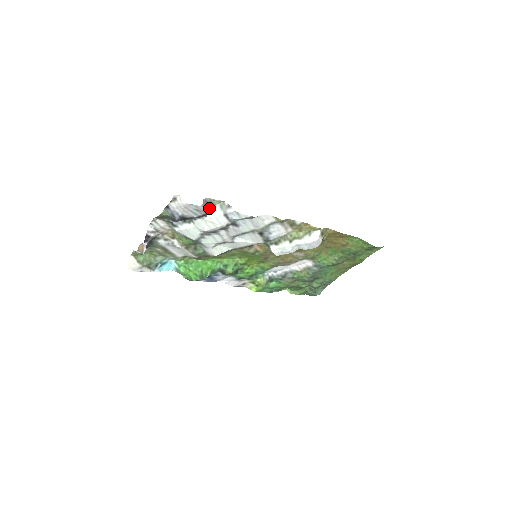
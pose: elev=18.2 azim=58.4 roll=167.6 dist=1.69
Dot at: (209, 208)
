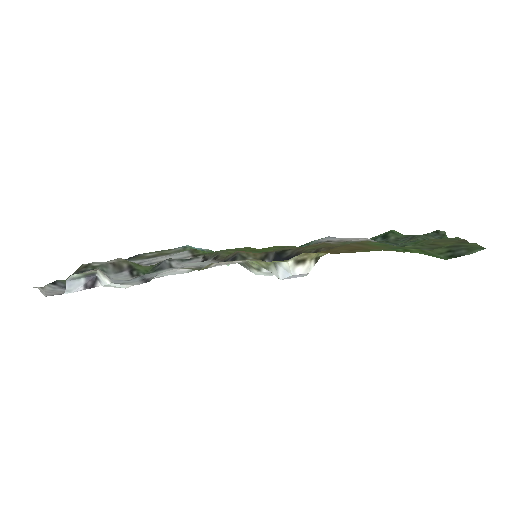
Dot at: (91, 278)
